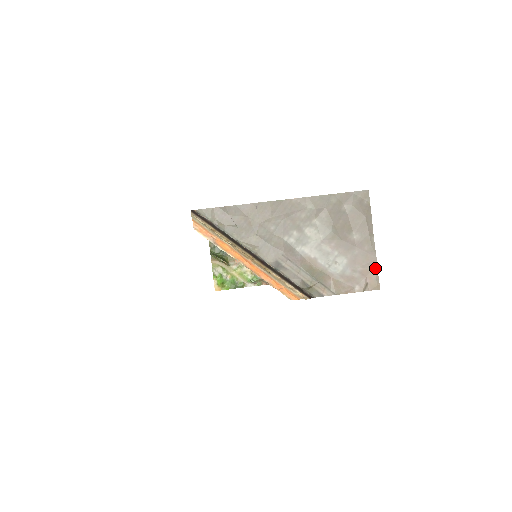
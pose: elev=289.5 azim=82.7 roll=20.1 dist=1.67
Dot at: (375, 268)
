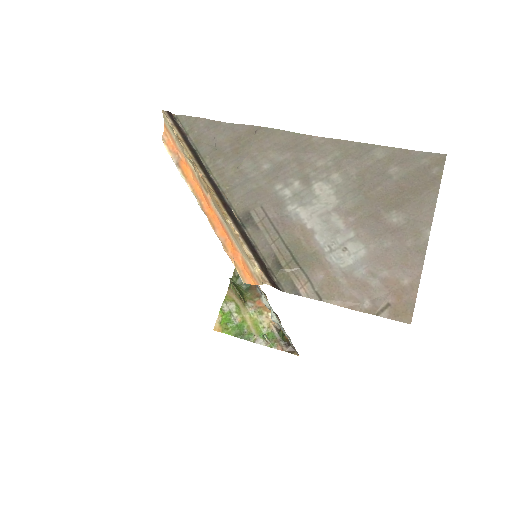
Dot at: (414, 283)
